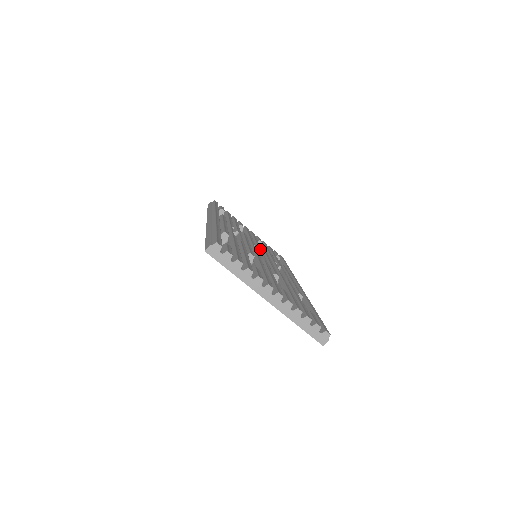
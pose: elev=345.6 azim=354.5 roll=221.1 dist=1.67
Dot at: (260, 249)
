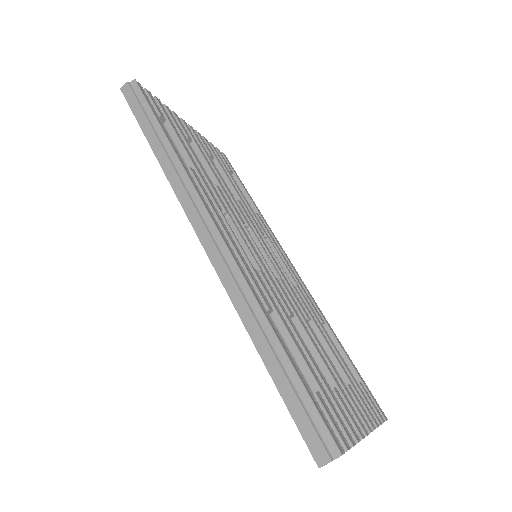
Dot at: (247, 222)
